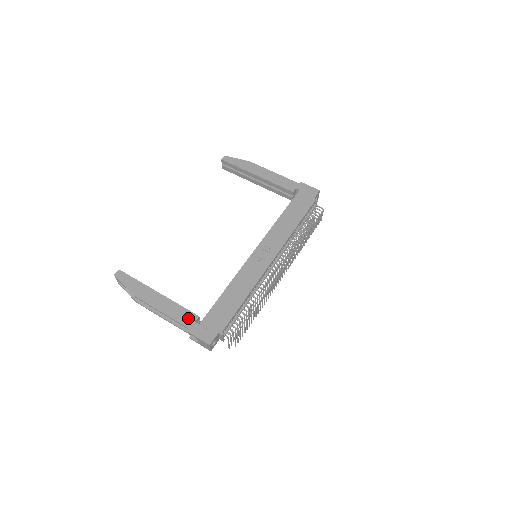
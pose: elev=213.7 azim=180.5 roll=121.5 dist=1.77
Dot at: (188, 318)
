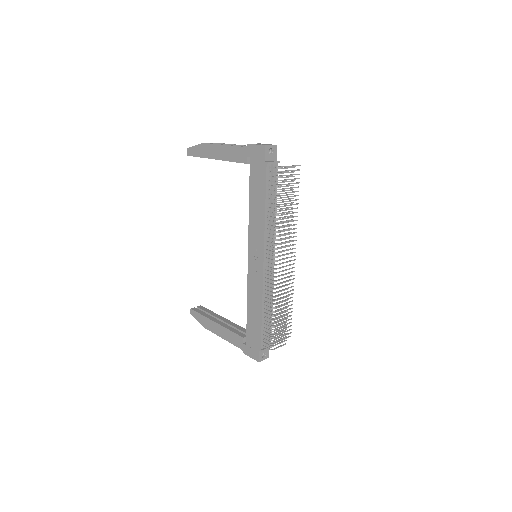
Dot at: (238, 341)
